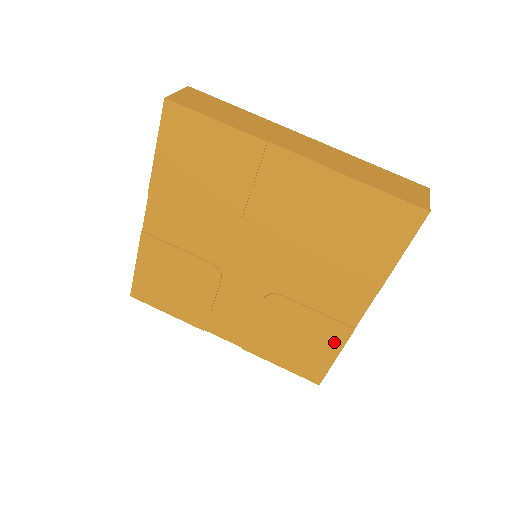
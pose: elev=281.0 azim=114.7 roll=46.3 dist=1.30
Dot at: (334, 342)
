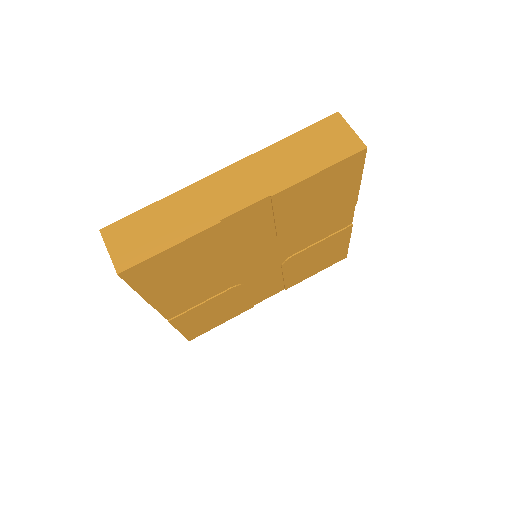
Dot at: (343, 239)
